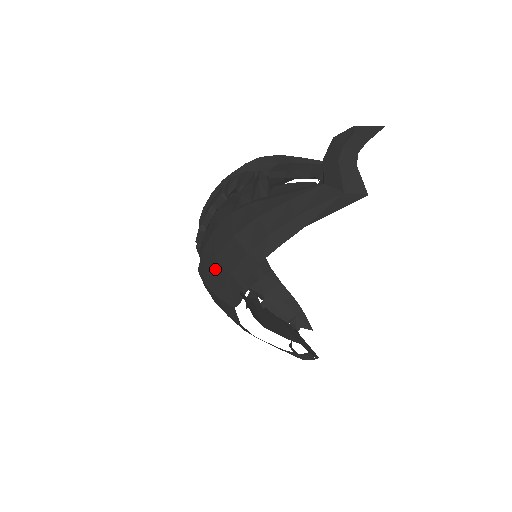
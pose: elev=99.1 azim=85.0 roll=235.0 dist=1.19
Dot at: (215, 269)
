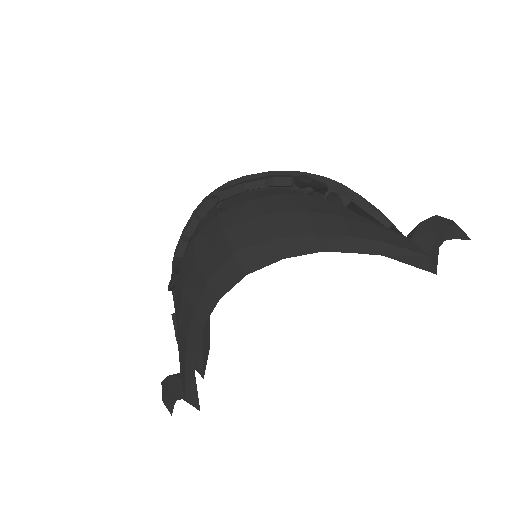
Dot at: (257, 224)
